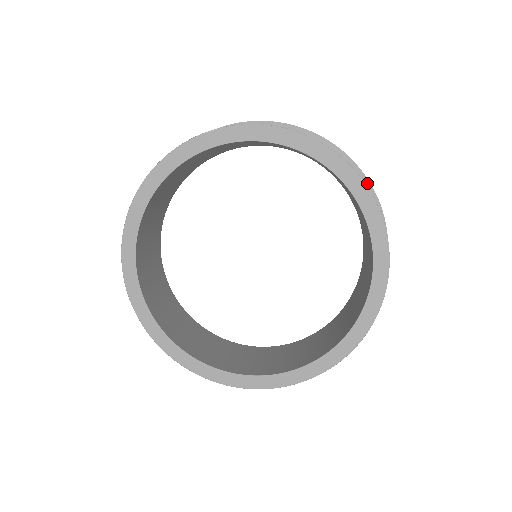
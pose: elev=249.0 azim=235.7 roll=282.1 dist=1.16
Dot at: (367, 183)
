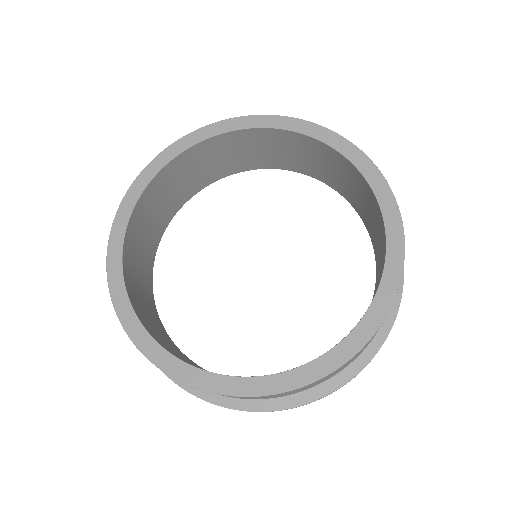
Dot at: occluded
